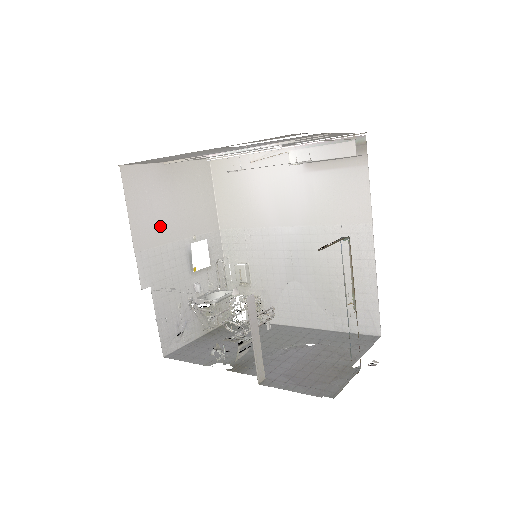
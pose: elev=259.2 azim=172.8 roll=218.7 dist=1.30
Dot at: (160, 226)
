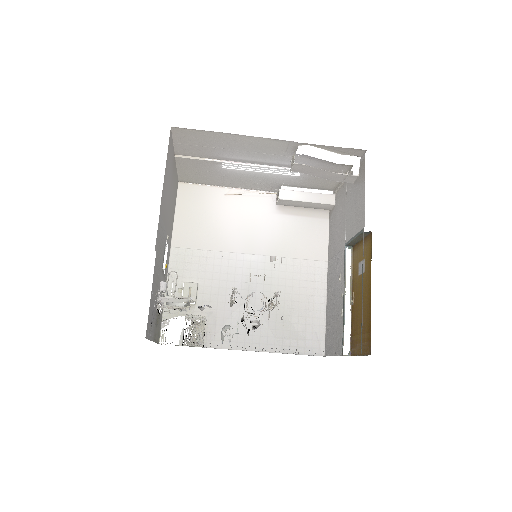
Dot at: (165, 204)
